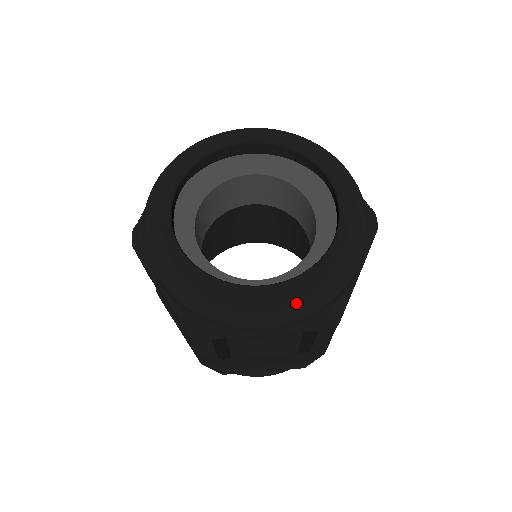
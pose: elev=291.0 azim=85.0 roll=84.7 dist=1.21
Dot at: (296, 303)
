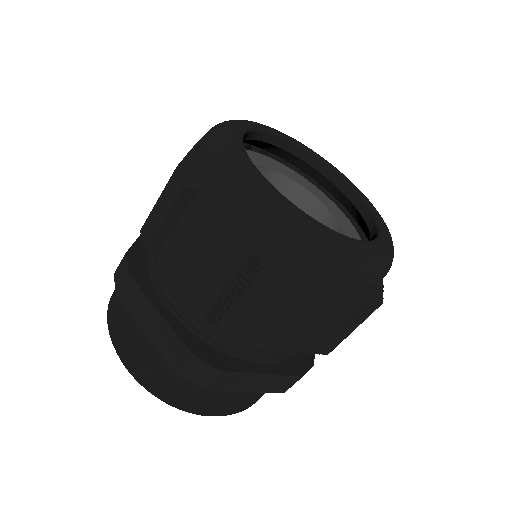
Dot at: (281, 213)
